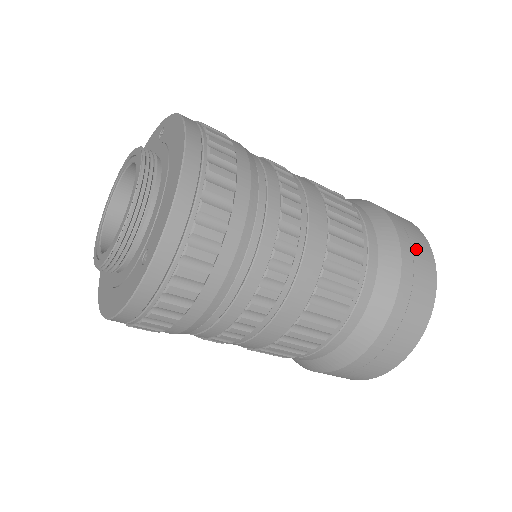
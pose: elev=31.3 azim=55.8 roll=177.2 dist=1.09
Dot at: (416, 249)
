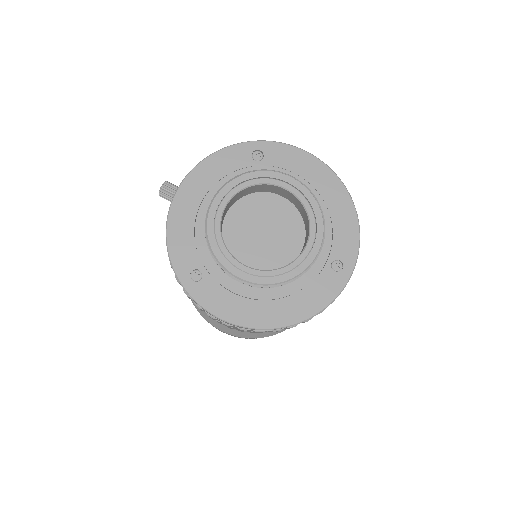
Dot at: occluded
